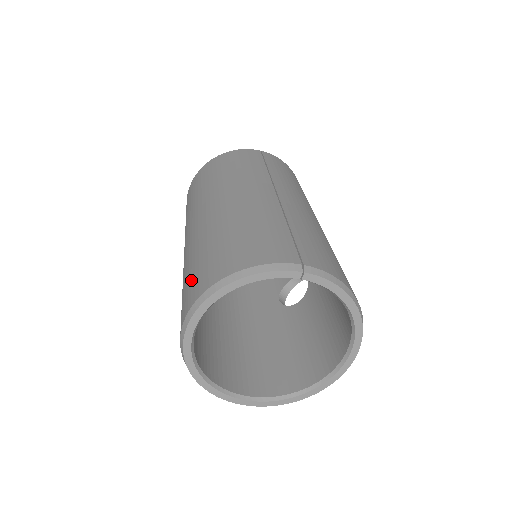
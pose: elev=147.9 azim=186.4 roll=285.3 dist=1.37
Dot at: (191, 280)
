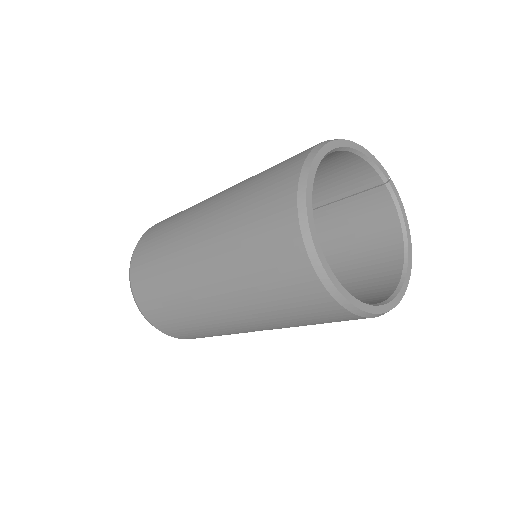
Dot at: occluded
